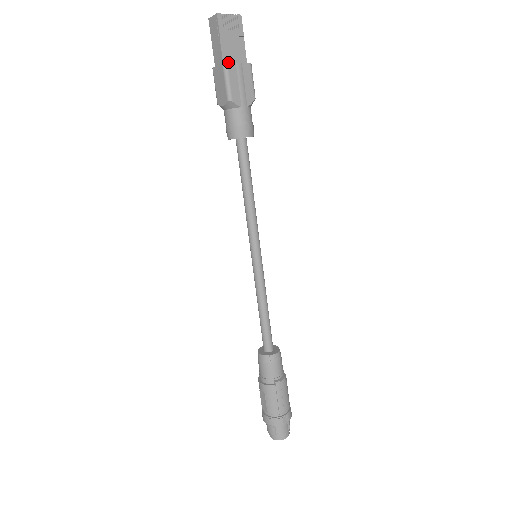
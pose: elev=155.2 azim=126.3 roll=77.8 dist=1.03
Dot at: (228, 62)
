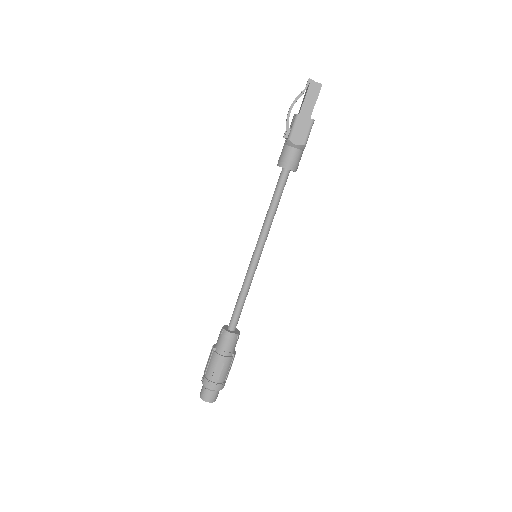
Dot at: (310, 117)
